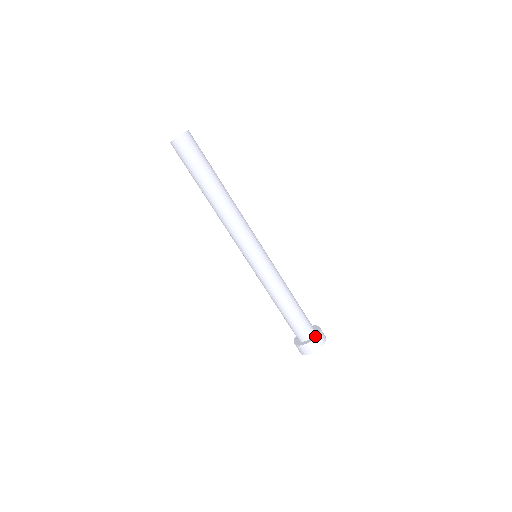
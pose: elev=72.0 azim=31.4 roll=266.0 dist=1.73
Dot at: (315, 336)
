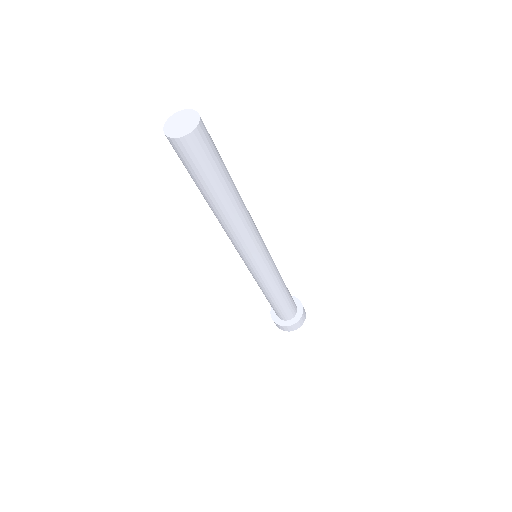
Dot at: (287, 324)
